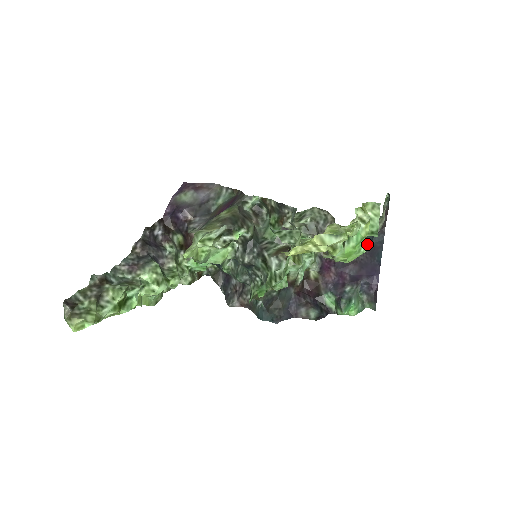
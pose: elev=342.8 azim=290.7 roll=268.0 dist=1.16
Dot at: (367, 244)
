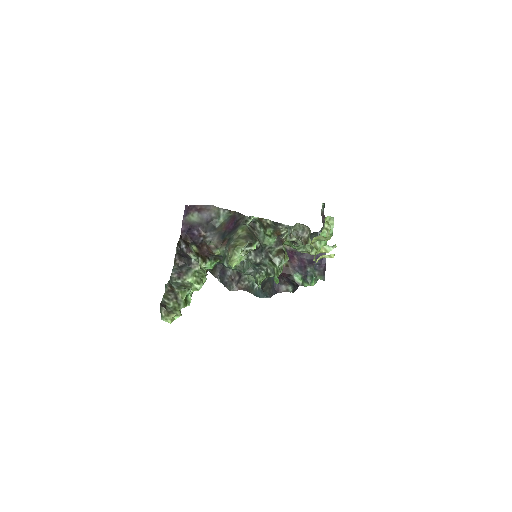
Dot at: occluded
